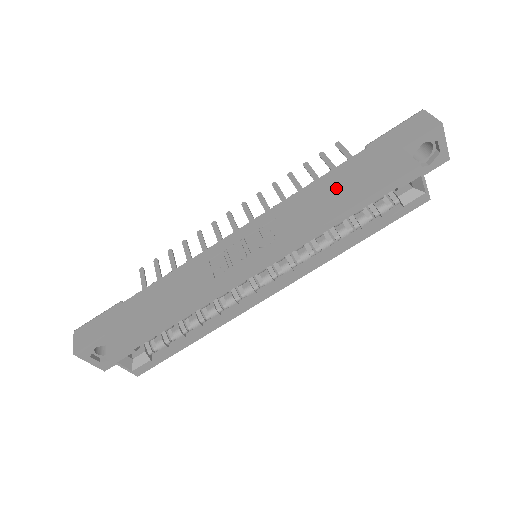
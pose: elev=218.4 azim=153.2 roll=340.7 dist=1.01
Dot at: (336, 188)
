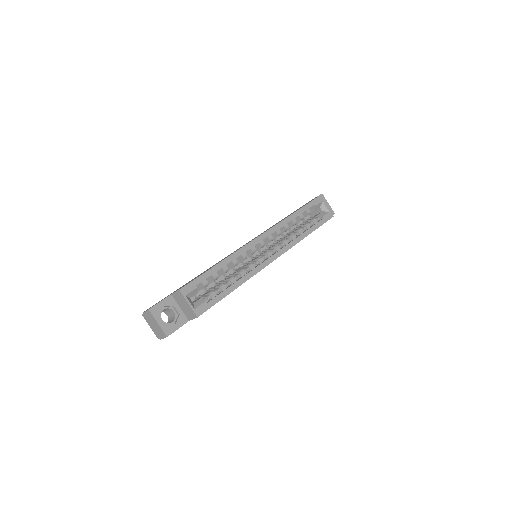
Dot at: occluded
